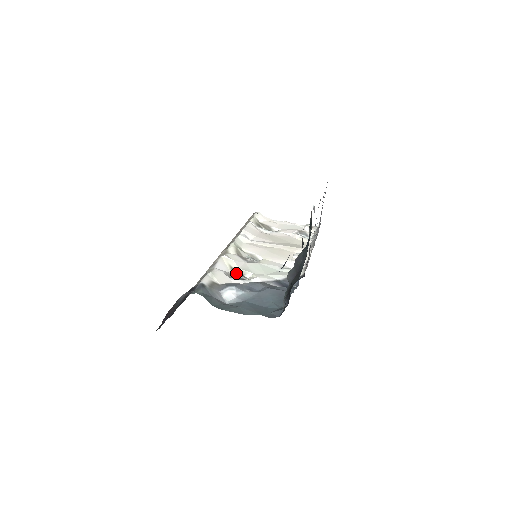
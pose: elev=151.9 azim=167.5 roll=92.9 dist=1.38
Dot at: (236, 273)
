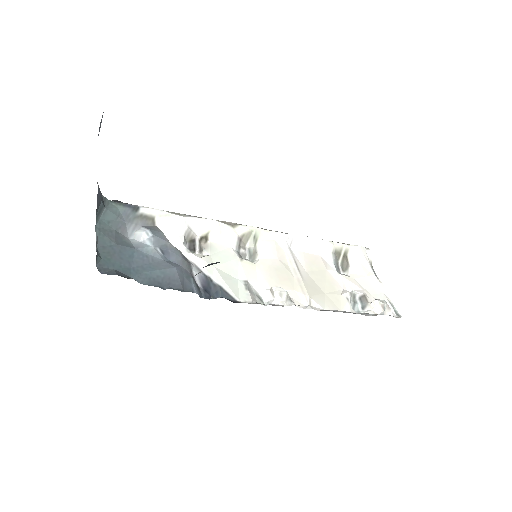
Dot at: (202, 241)
